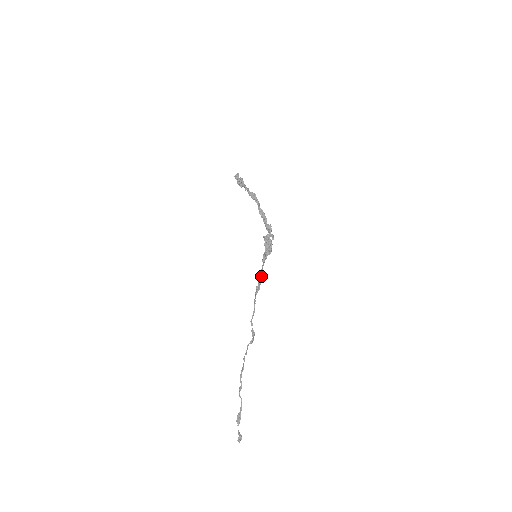
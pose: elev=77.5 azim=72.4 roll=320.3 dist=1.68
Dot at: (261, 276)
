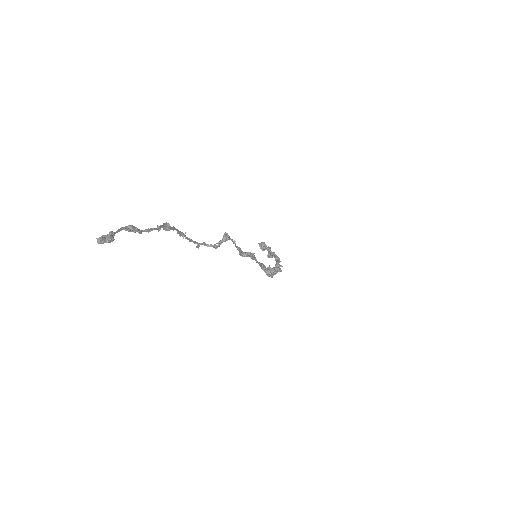
Dot at: occluded
